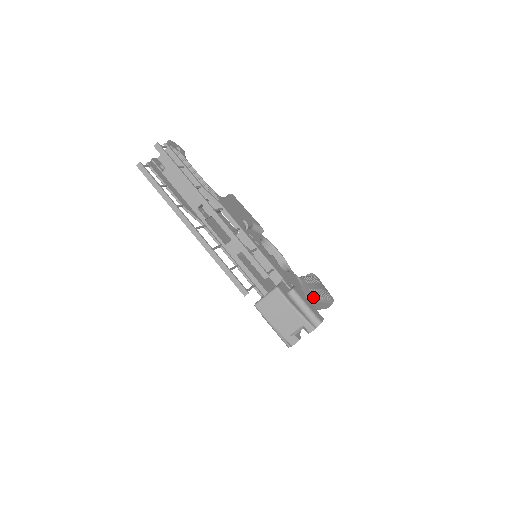
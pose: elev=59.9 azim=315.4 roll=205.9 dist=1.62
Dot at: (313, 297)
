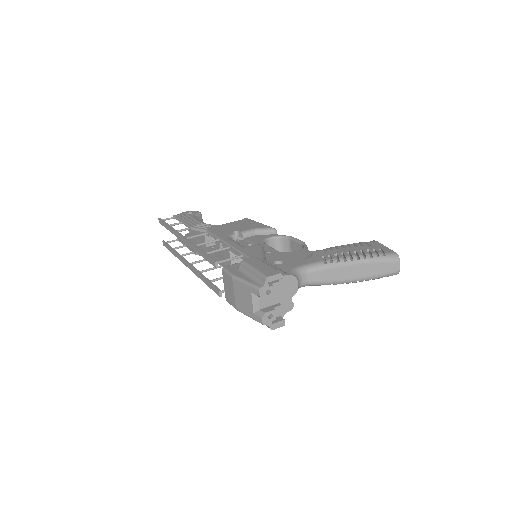
Dot at: (326, 262)
